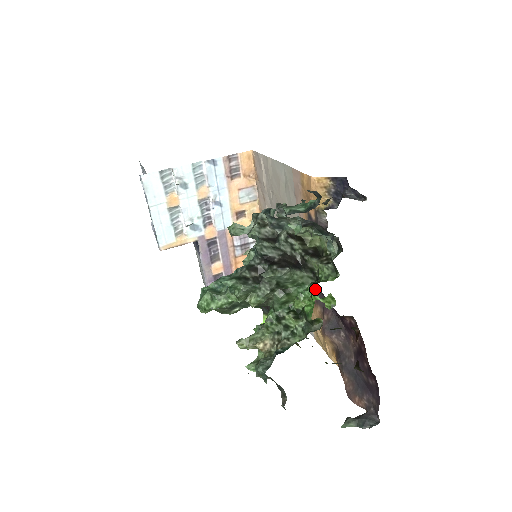
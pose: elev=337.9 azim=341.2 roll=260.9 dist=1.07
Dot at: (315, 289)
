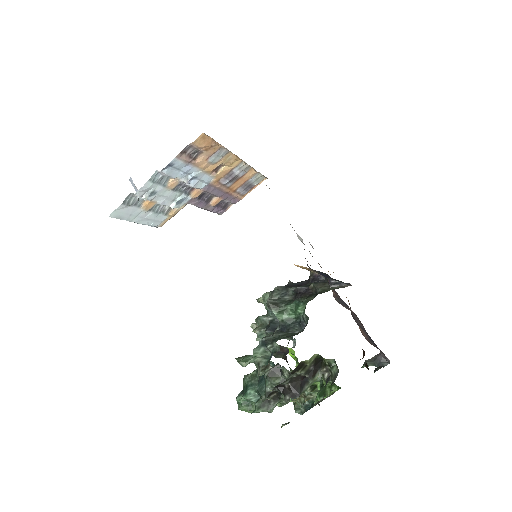
Dot at: occluded
